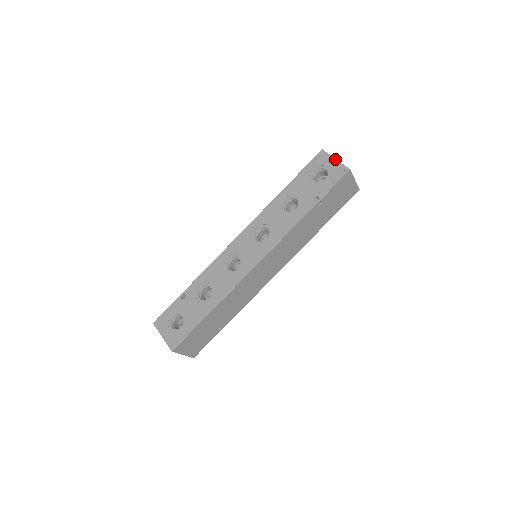
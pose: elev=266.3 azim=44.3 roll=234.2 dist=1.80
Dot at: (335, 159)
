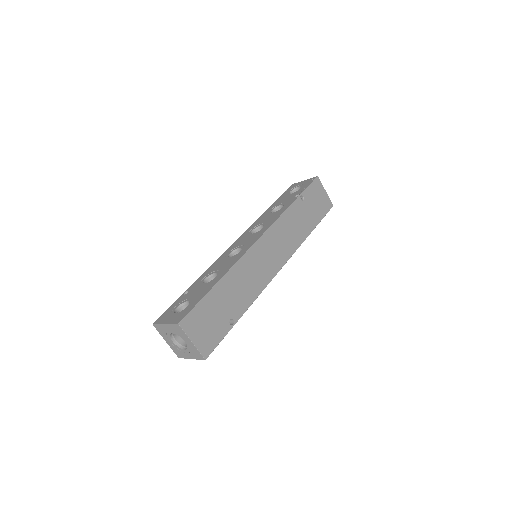
Dot at: (304, 180)
